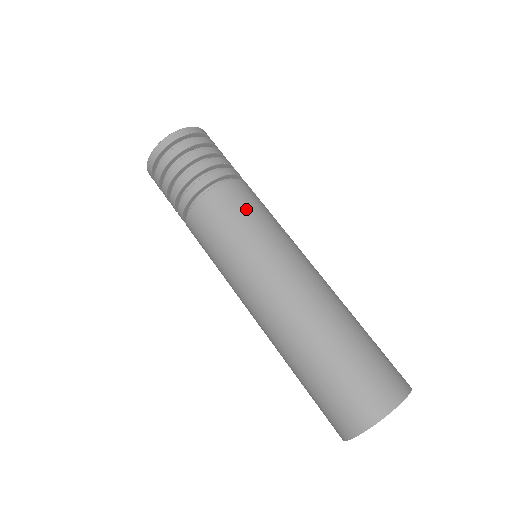
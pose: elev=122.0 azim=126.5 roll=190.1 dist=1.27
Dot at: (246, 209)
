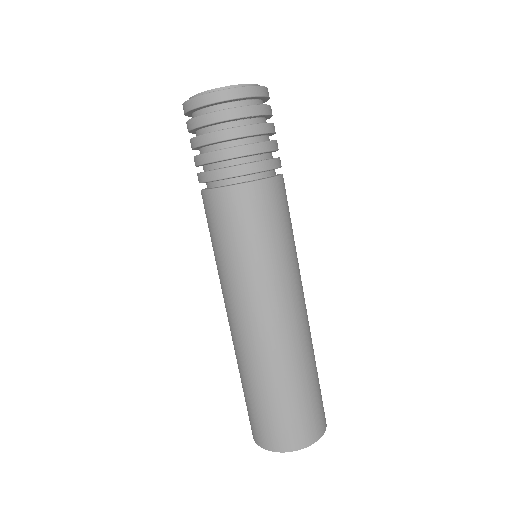
Dot at: (264, 224)
